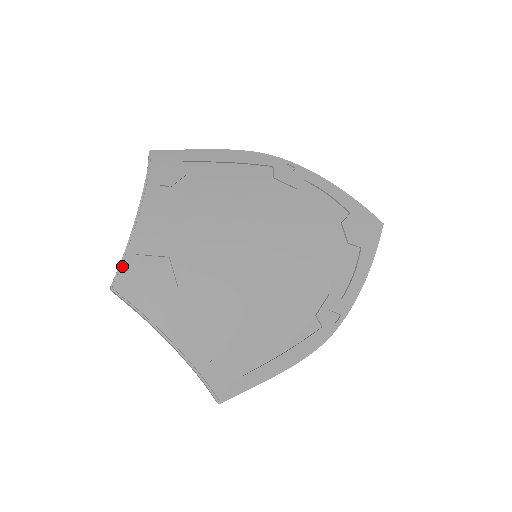
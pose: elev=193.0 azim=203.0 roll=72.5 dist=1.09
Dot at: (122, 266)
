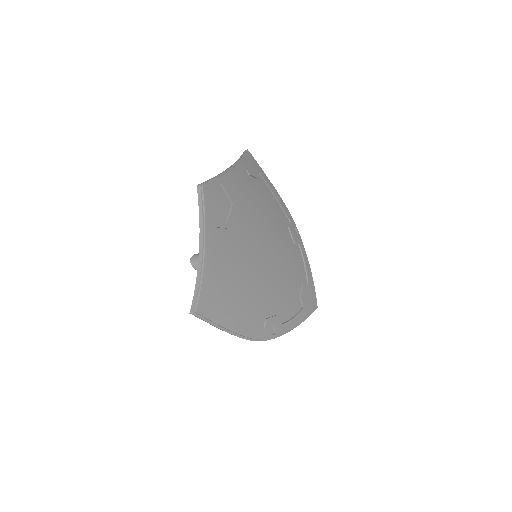
Dot at: (213, 181)
